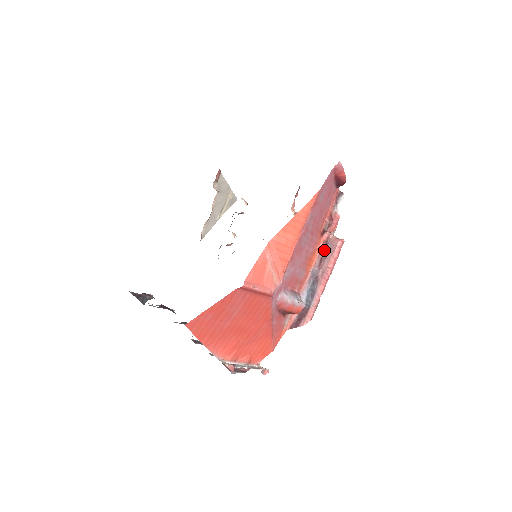
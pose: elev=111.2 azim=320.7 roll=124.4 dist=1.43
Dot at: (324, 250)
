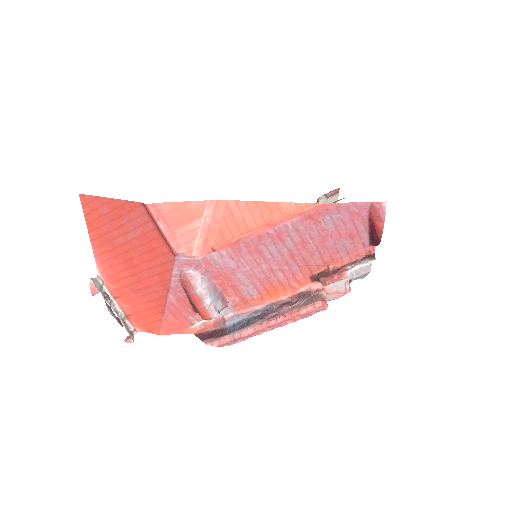
Dot at: (300, 296)
